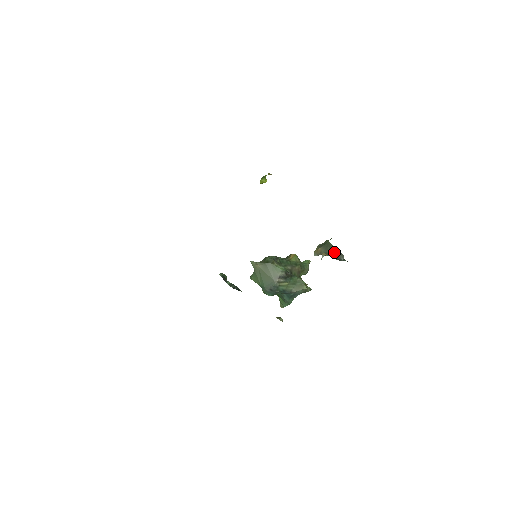
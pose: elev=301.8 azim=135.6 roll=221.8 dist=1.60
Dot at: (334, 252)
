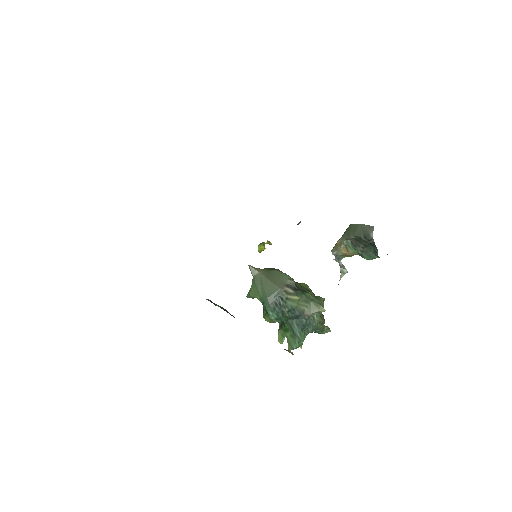
Dot at: (359, 230)
